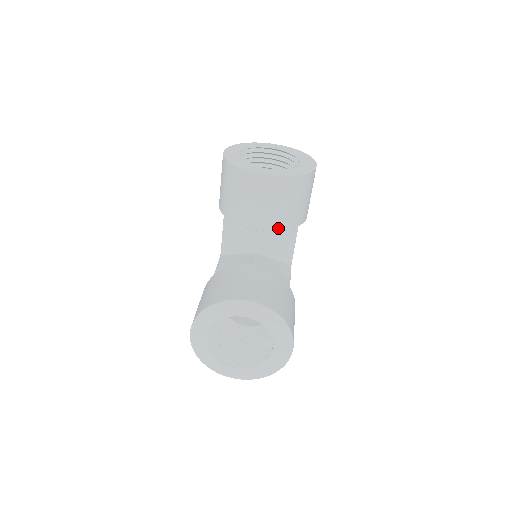
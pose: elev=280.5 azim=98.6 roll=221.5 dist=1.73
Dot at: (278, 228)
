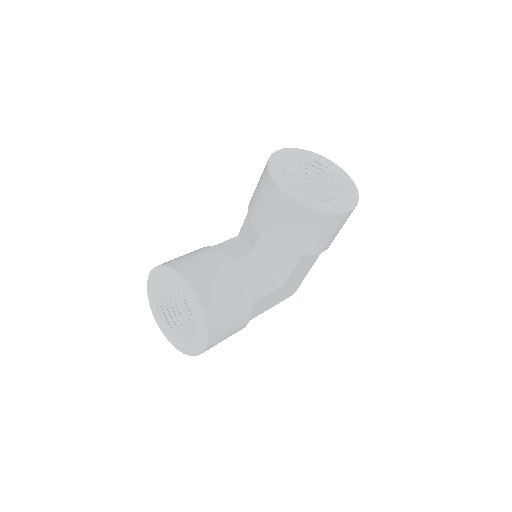
Dot at: (276, 244)
